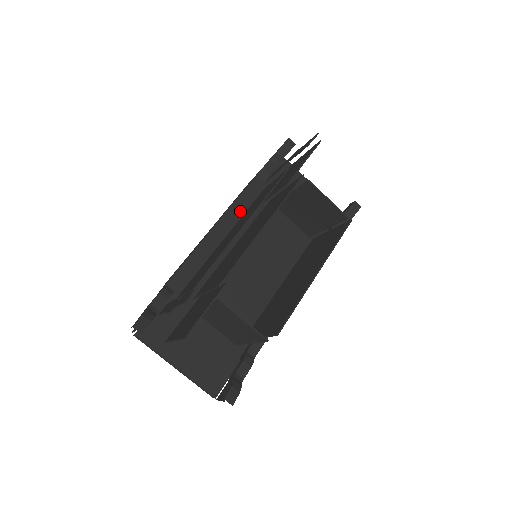
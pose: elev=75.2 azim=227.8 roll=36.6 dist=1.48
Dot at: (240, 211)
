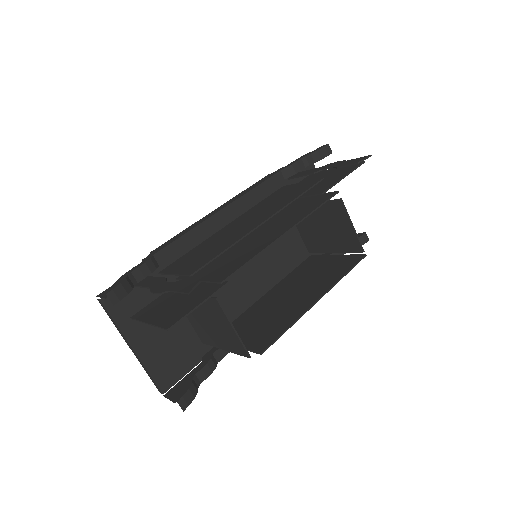
Dot at: (253, 201)
